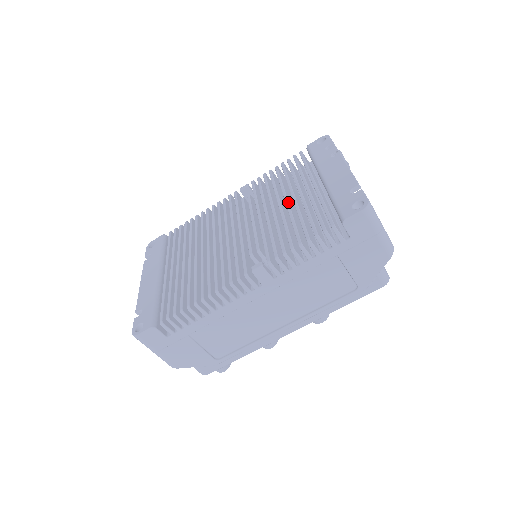
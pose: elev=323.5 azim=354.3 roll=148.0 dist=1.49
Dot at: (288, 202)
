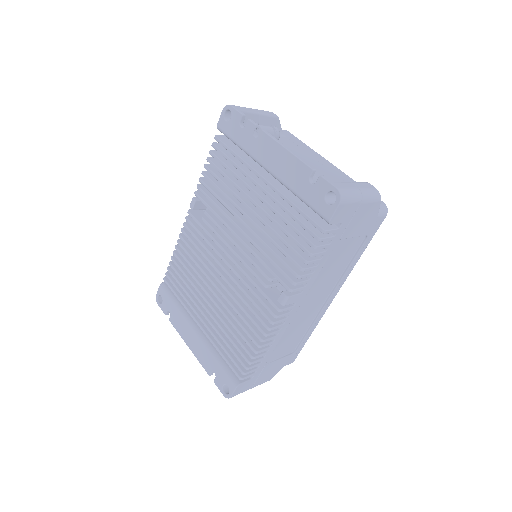
Dot at: (254, 212)
